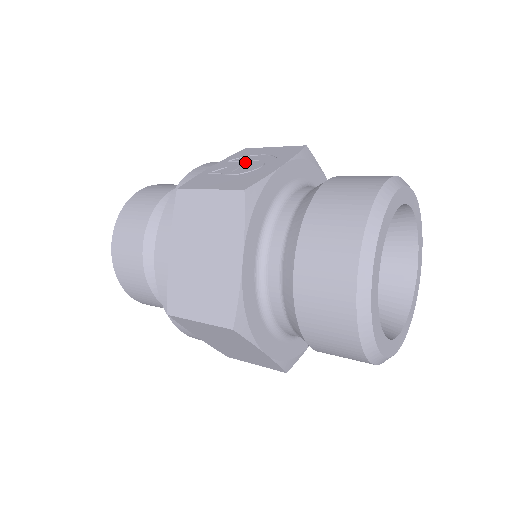
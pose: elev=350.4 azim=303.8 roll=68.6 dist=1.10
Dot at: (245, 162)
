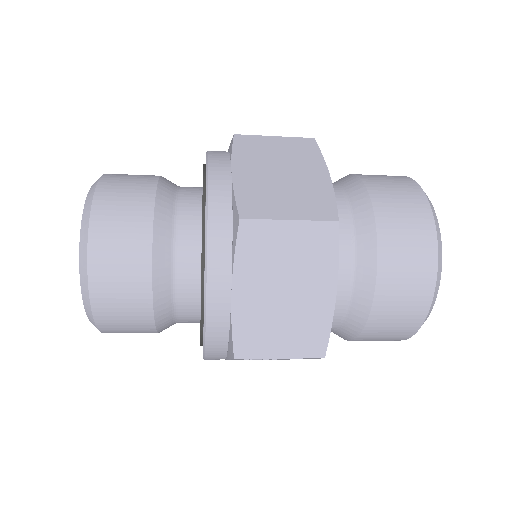
Dot at: occluded
